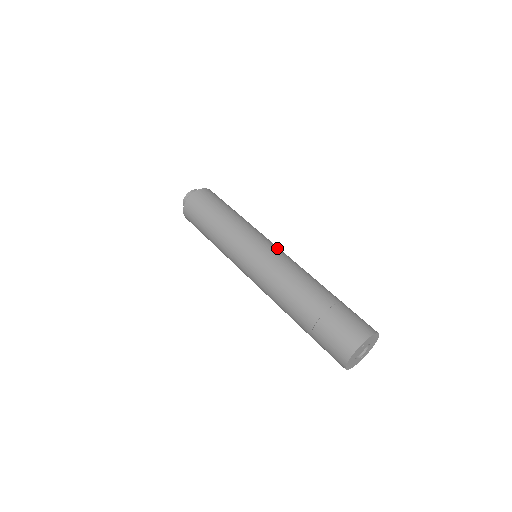
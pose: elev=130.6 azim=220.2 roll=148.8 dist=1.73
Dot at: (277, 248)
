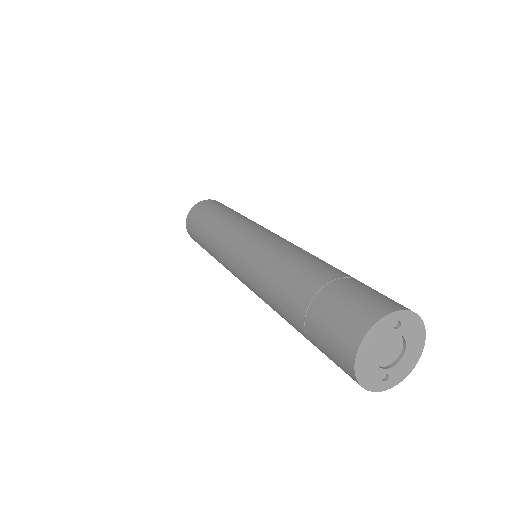
Dot at: occluded
